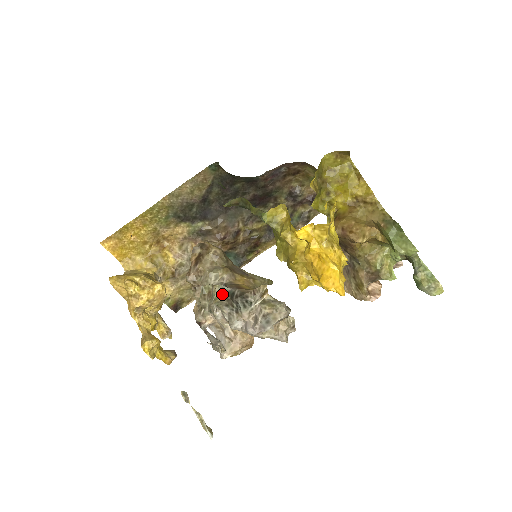
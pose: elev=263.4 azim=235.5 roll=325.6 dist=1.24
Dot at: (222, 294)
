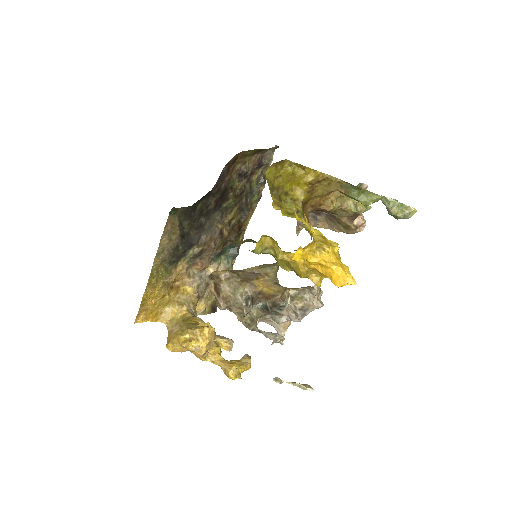
Dot at: (258, 311)
